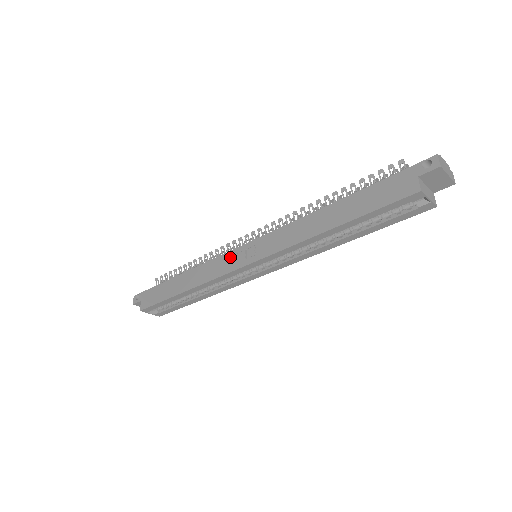
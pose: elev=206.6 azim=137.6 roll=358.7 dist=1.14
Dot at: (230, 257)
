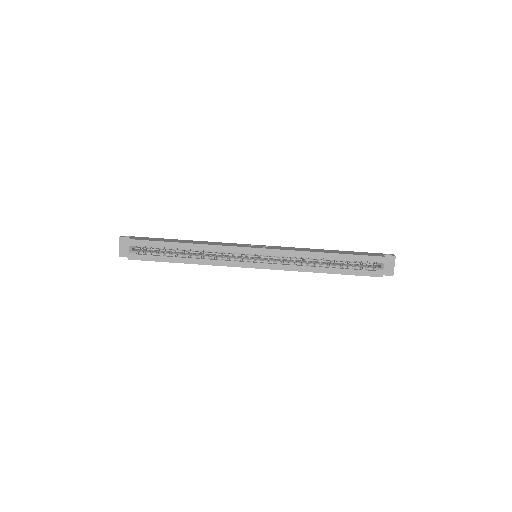
Dot at: (241, 244)
